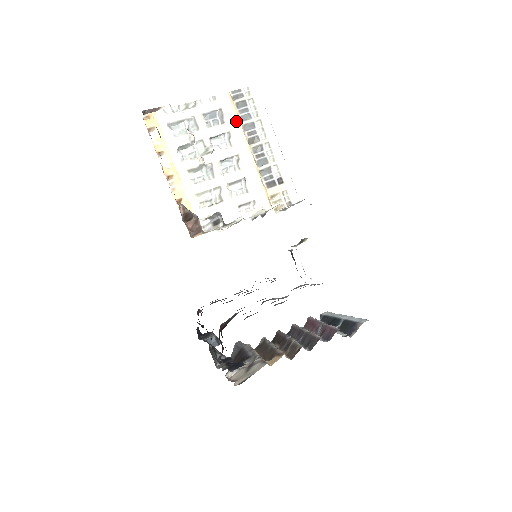
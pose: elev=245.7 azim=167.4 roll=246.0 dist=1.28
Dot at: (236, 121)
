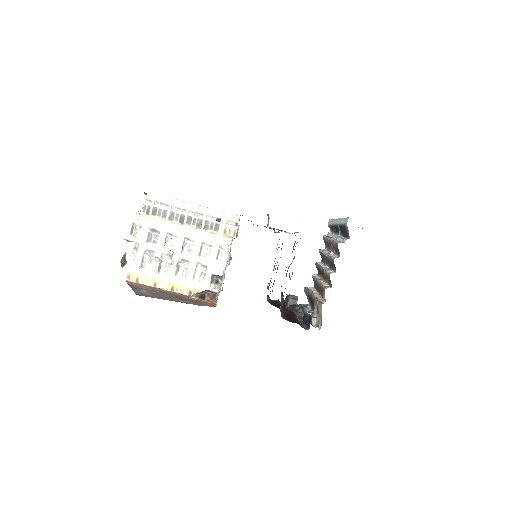
Dot at: (163, 223)
